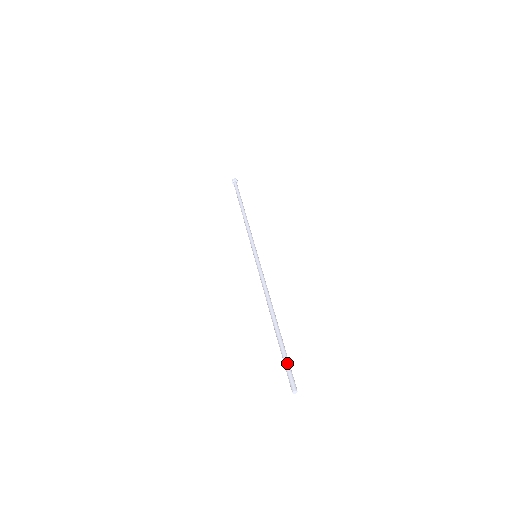
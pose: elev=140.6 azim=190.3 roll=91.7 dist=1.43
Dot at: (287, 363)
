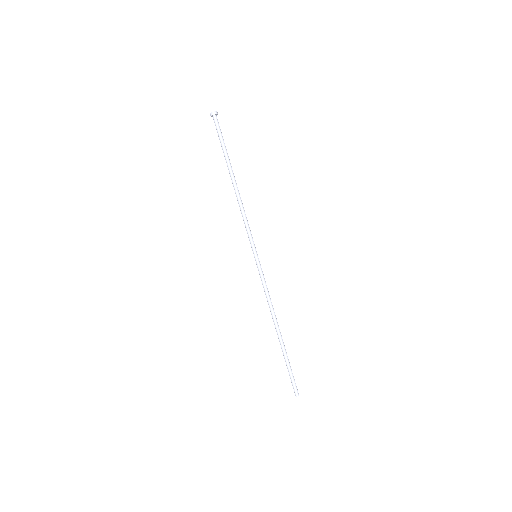
Dot at: (292, 376)
